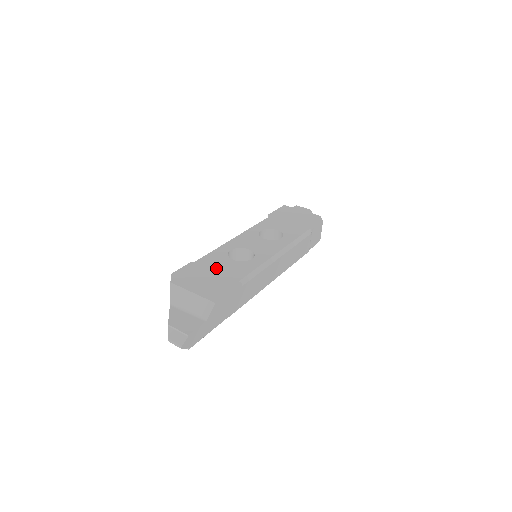
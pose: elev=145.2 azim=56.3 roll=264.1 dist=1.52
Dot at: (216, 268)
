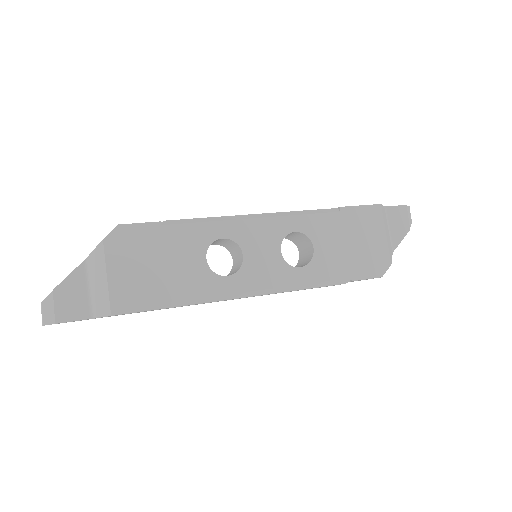
Dot at: (173, 258)
